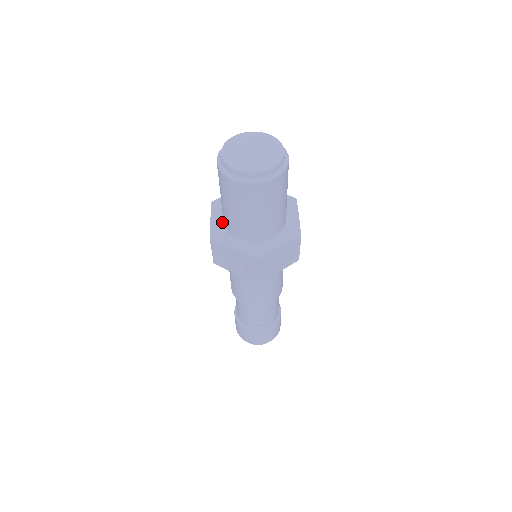
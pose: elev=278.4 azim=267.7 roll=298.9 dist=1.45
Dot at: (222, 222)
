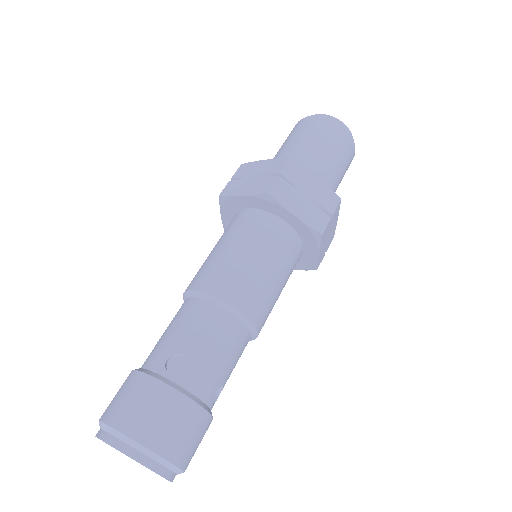
Dot at: occluded
